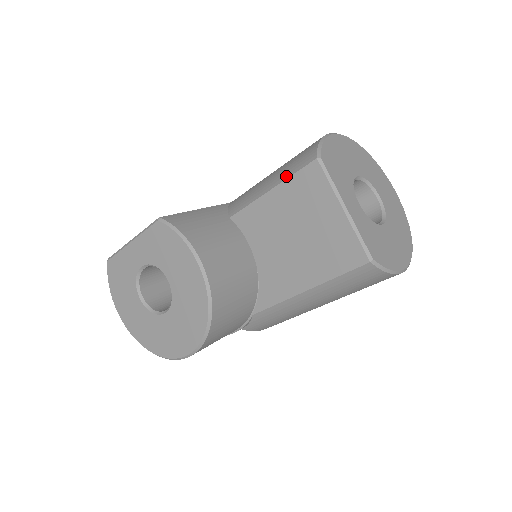
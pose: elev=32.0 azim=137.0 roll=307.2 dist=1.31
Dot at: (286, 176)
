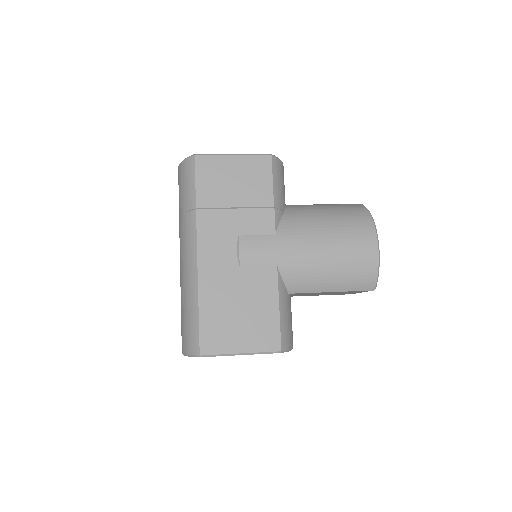
Dot at: (349, 290)
